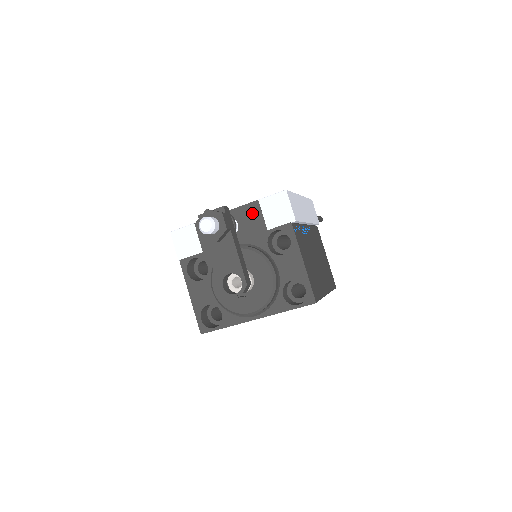
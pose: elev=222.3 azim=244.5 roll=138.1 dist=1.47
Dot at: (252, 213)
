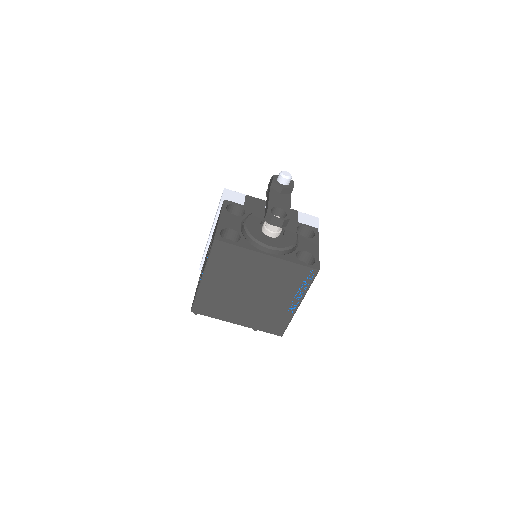
Dot at: (291, 213)
